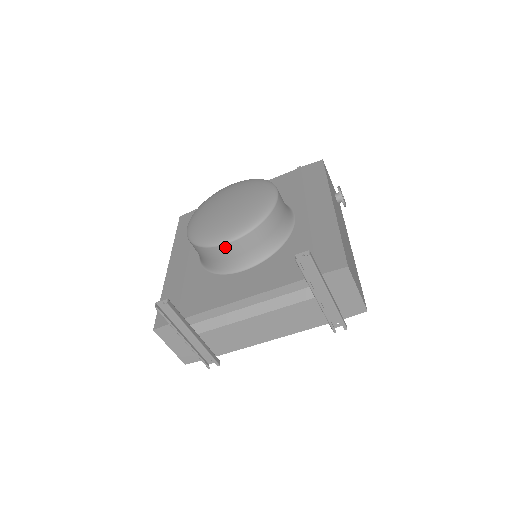
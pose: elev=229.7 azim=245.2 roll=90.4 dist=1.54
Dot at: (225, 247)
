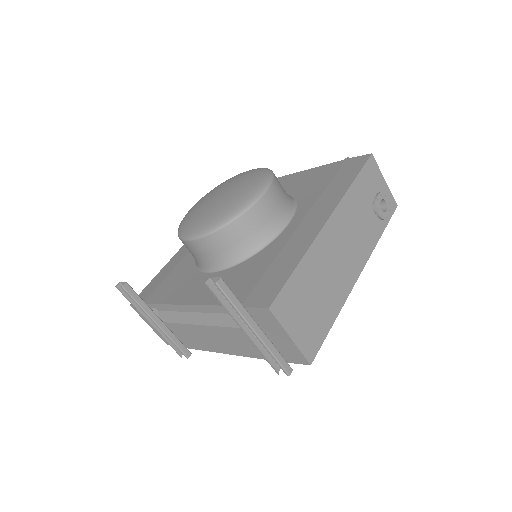
Dot at: (190, 243)
